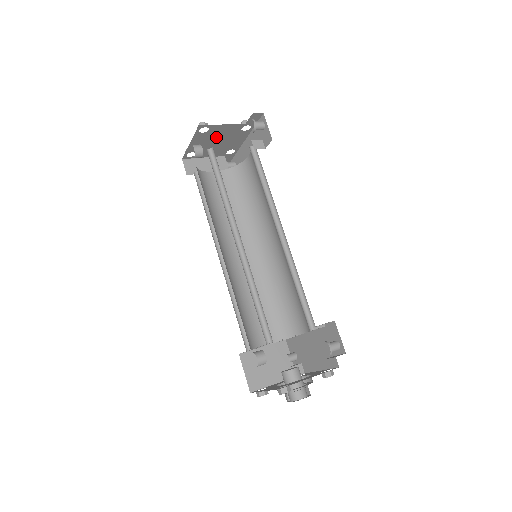
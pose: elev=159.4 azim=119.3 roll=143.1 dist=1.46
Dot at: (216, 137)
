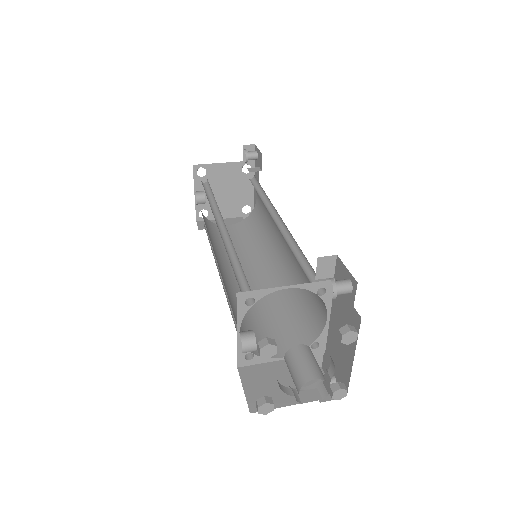
Dot at: (219, 184)
